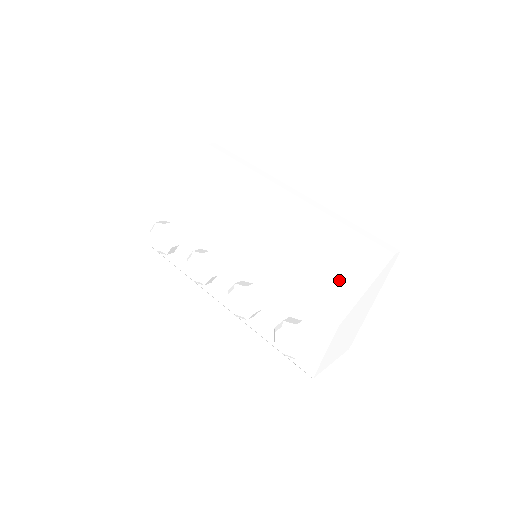
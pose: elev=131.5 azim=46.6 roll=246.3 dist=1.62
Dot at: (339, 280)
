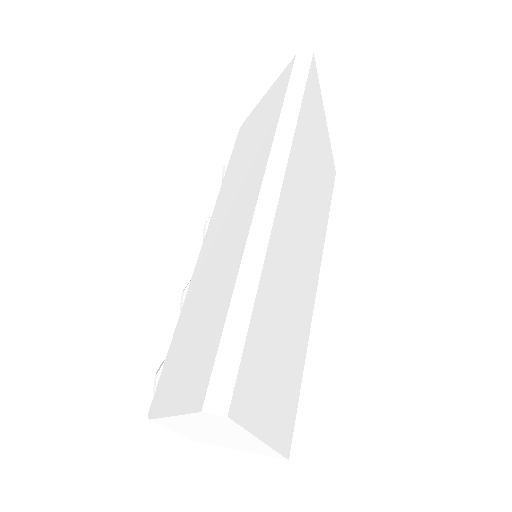
Dot at: (180, 370)
